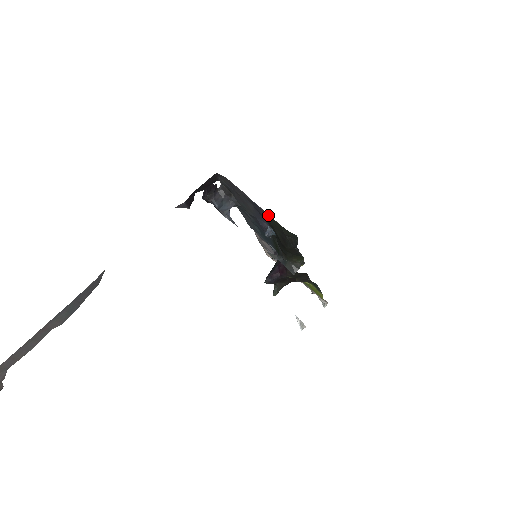
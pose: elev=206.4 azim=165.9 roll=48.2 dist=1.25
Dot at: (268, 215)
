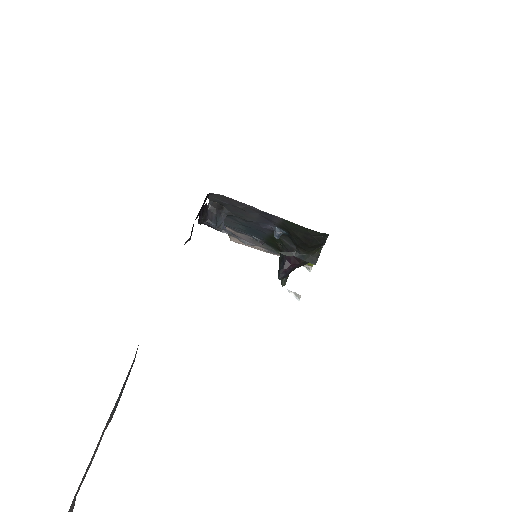
Dot at: (288, 222)
